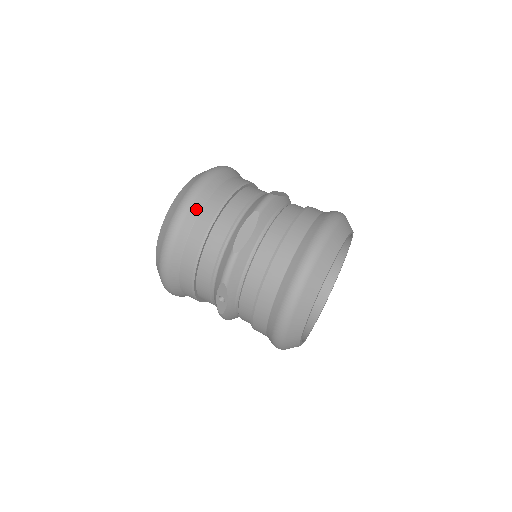
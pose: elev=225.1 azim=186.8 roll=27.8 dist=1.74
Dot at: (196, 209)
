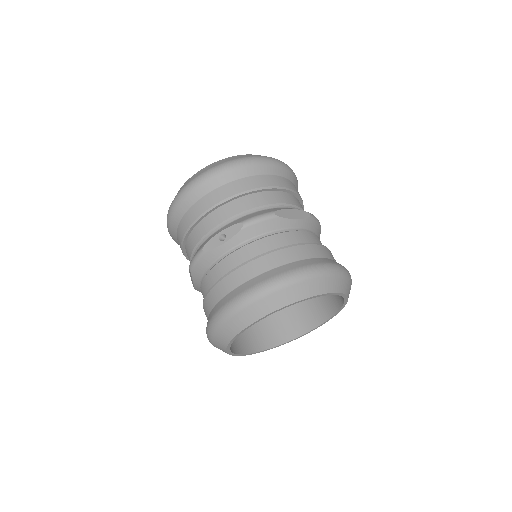
Dot at: (271, 170)
